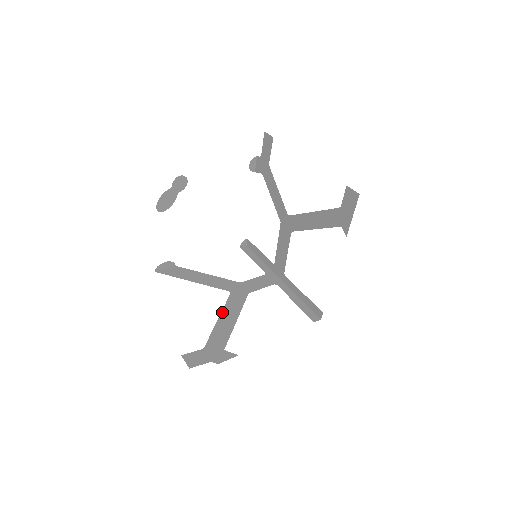
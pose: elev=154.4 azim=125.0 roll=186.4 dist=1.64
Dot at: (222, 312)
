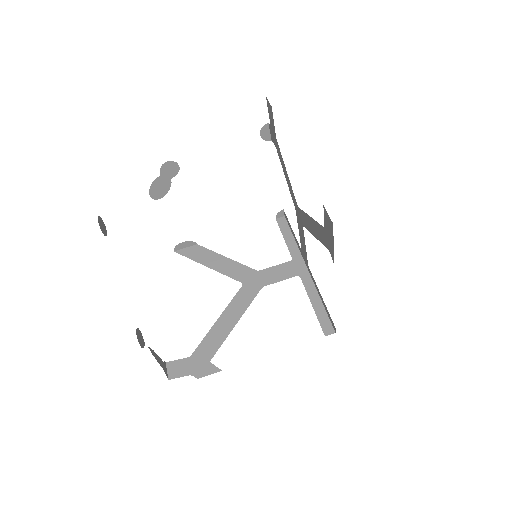
Dot at: (224, 311)
